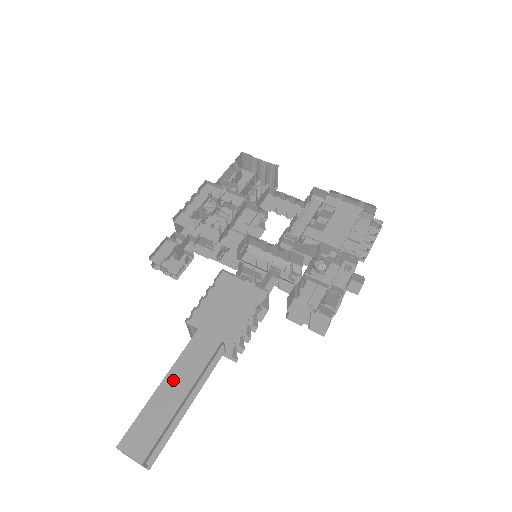
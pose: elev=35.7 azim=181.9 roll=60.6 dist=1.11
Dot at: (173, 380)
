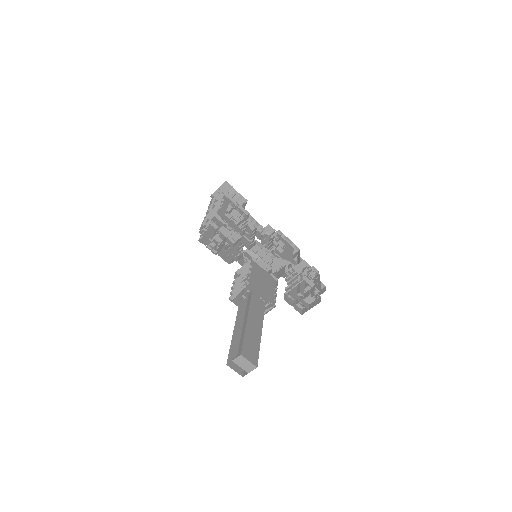
Dot at: (252, 320)
